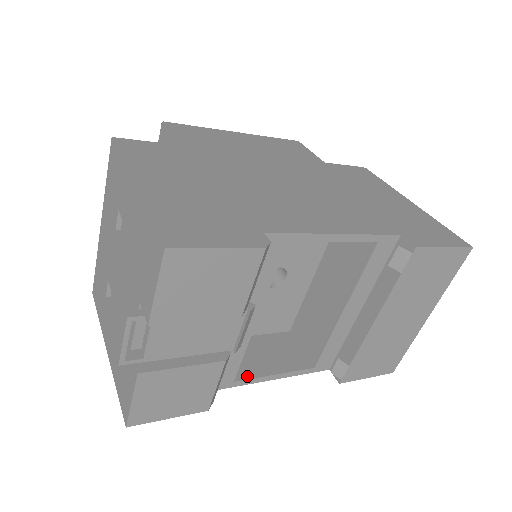
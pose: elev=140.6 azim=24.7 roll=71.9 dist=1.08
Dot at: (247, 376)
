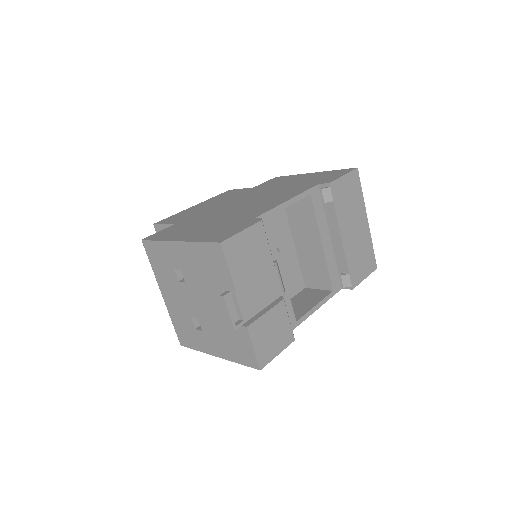
Dot at: (301, 316)
